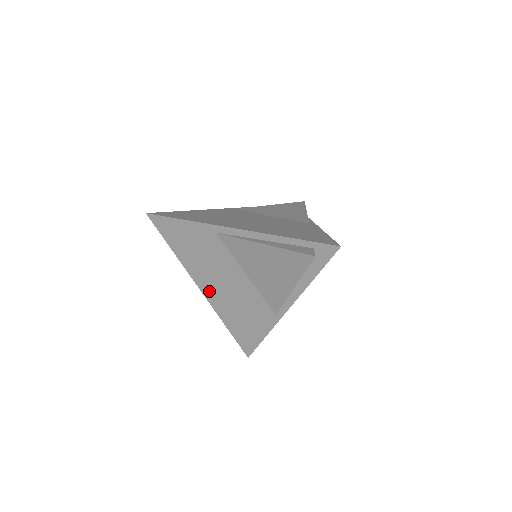
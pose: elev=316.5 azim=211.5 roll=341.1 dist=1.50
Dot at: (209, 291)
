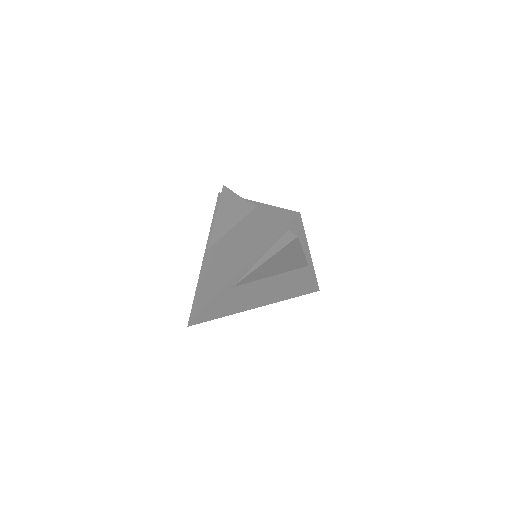
Dot at: (263, 302)
